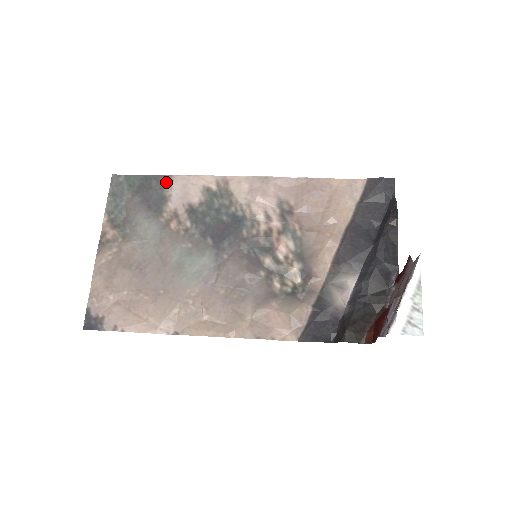
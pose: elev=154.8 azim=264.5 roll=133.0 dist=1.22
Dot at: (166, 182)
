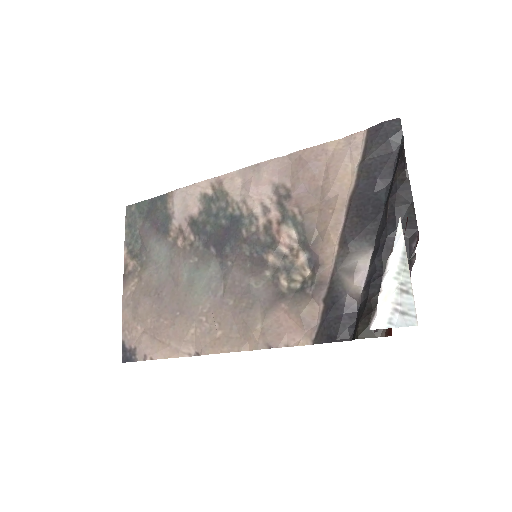
Dot at: (168, 200)
